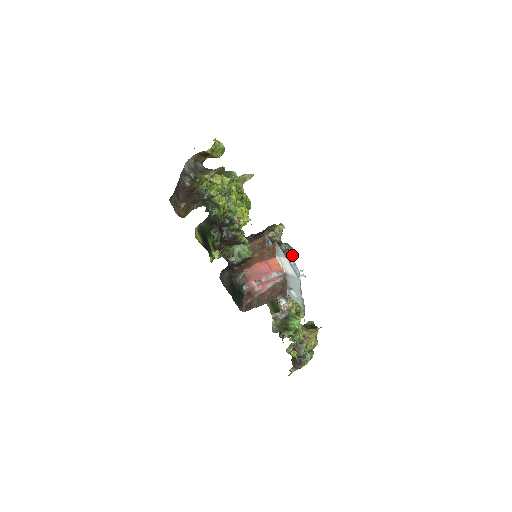
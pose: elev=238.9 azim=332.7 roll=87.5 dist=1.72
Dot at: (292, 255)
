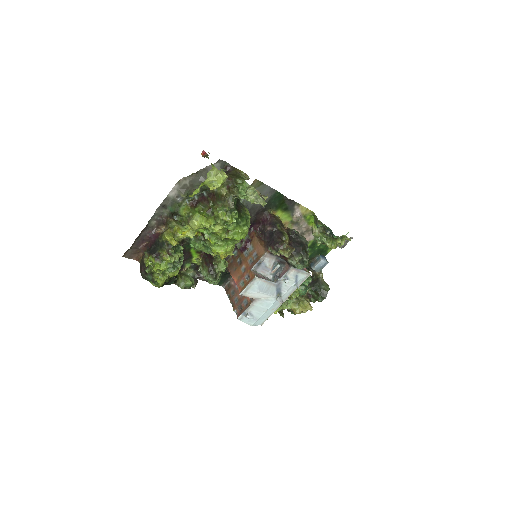
Dot at: (298, 269)
